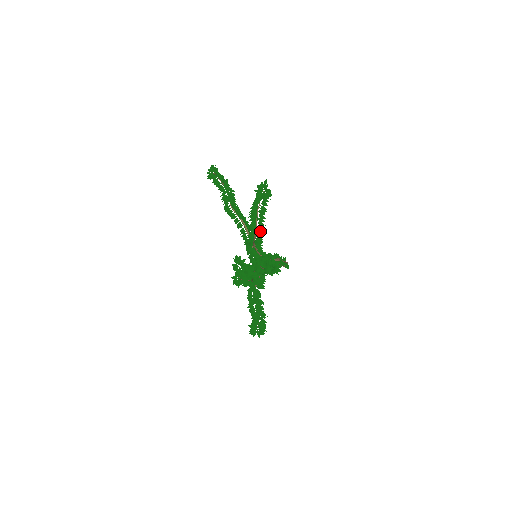
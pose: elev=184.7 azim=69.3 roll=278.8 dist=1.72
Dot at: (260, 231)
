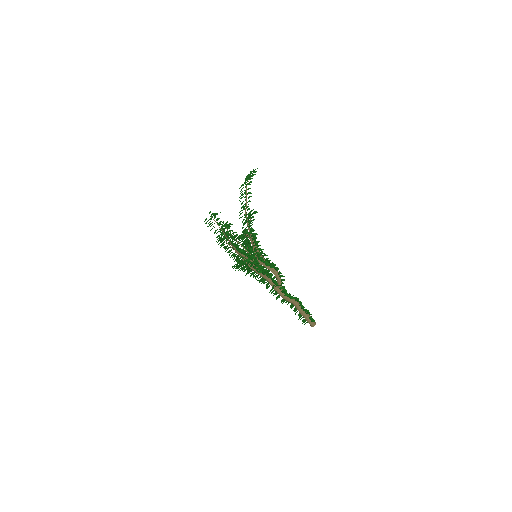
Dot at: occluded
